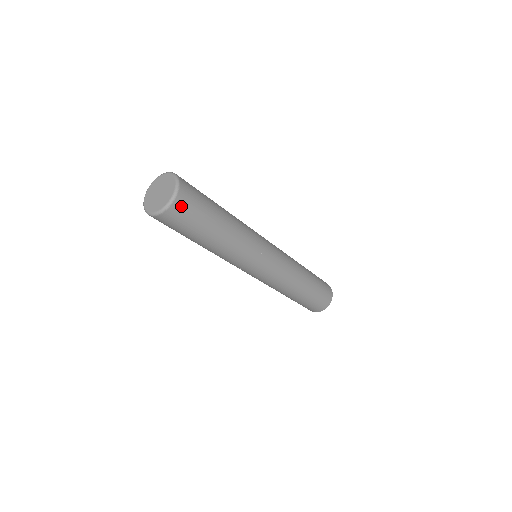
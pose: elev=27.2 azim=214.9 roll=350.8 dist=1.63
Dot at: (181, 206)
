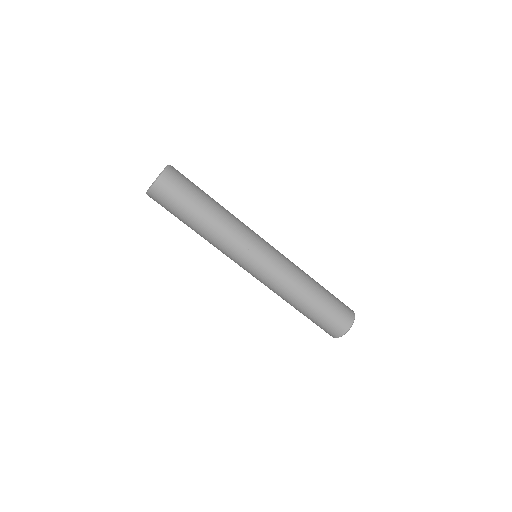
Dot at: (172, 177)
